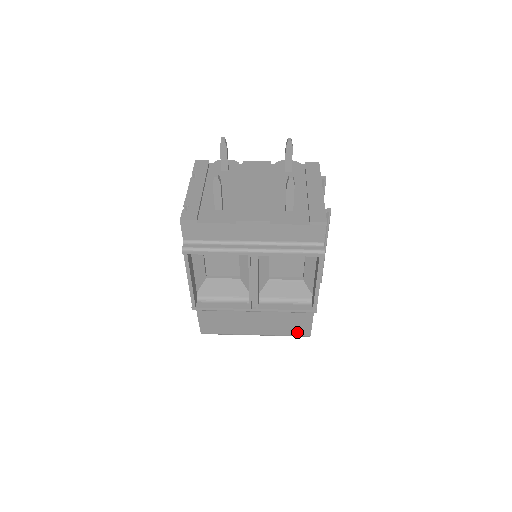
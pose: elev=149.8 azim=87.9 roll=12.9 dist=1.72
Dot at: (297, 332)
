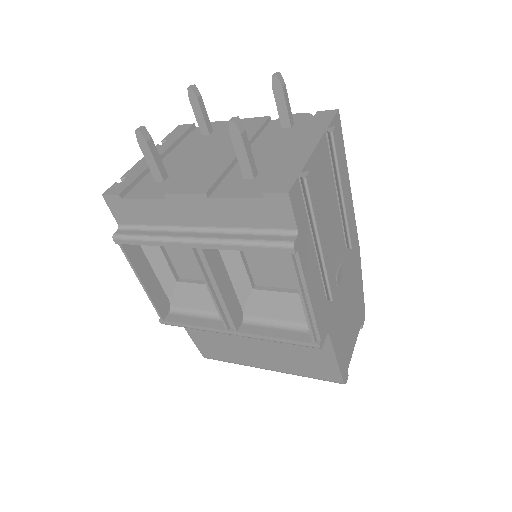
Dot at: (322, 374)
